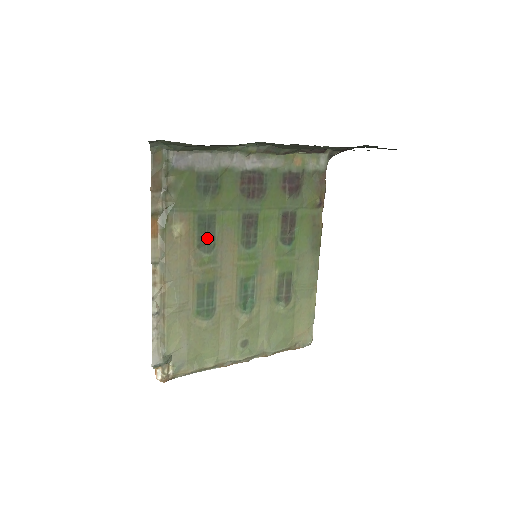
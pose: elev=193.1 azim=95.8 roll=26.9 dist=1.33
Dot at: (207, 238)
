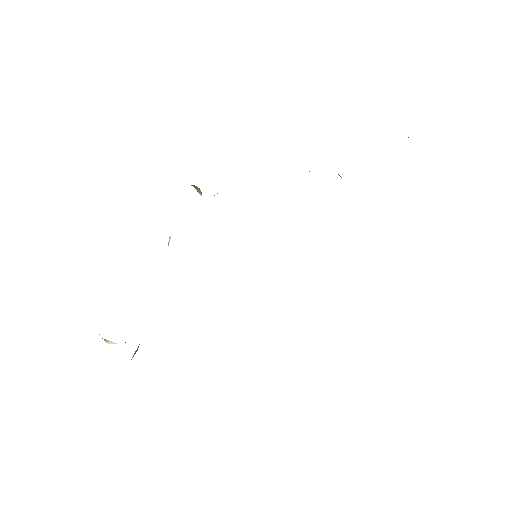
Dot at: occluded
